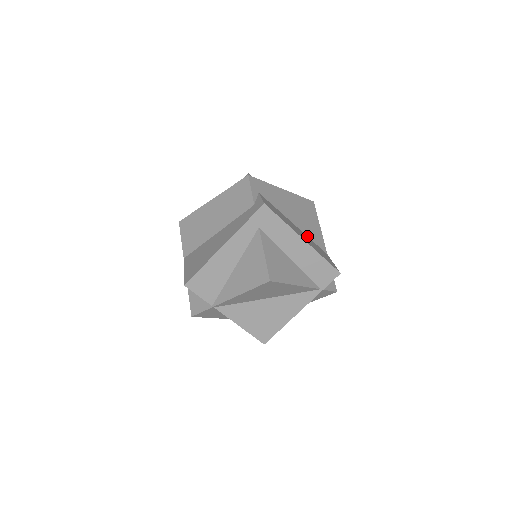
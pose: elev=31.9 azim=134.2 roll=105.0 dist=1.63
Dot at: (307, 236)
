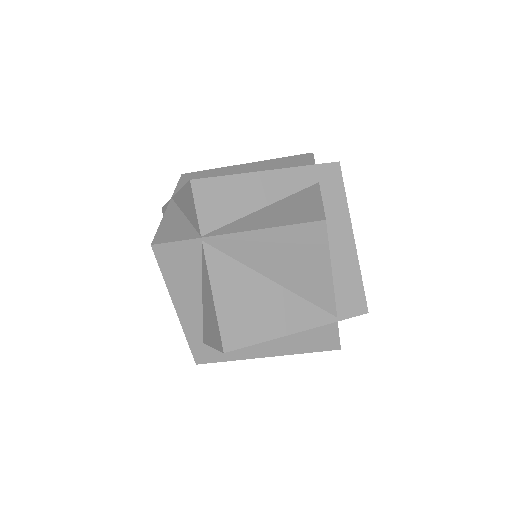
Dot at: occluded
